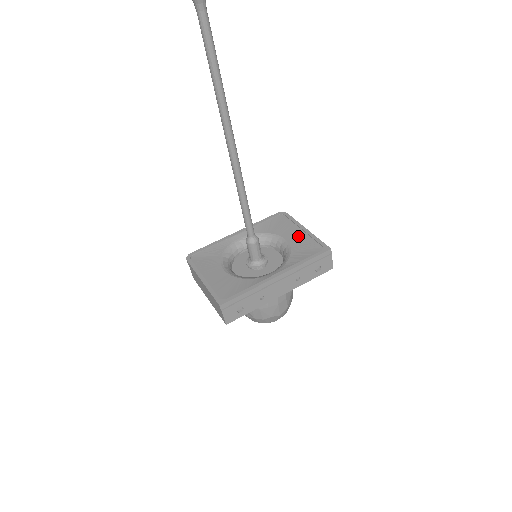
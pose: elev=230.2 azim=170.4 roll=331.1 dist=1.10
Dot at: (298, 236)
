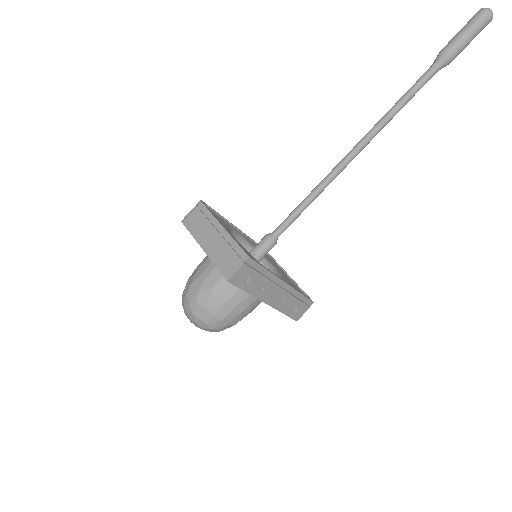
Dot at: (284, 274)
